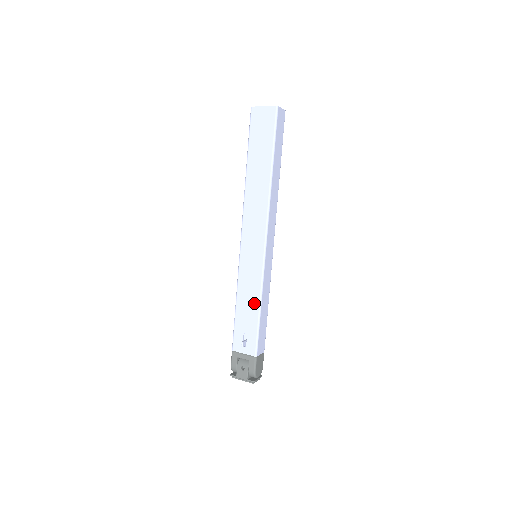
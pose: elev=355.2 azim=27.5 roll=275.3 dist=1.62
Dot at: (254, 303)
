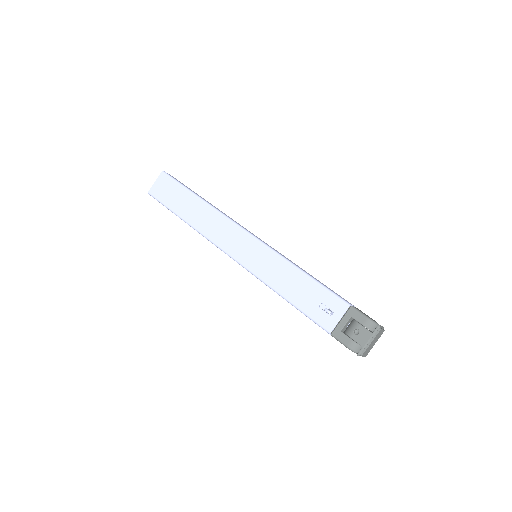
Dot at: (294, 275)
